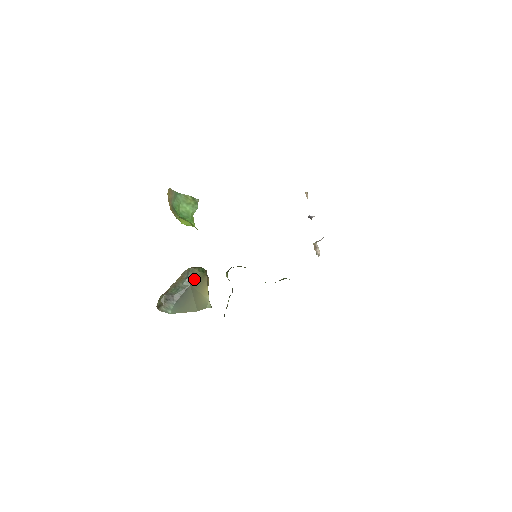
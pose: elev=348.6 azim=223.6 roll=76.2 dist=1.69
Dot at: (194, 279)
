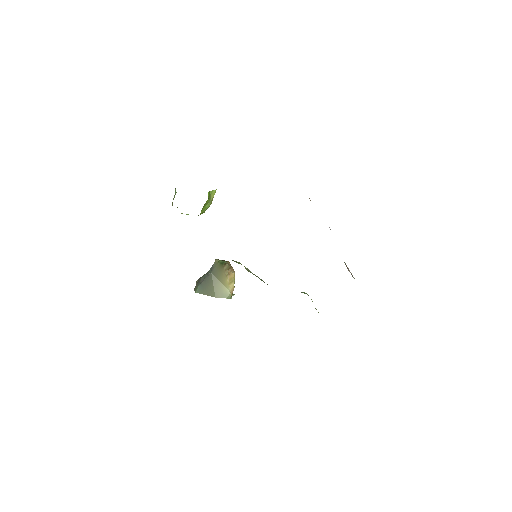
Dot at: (214, 268)
